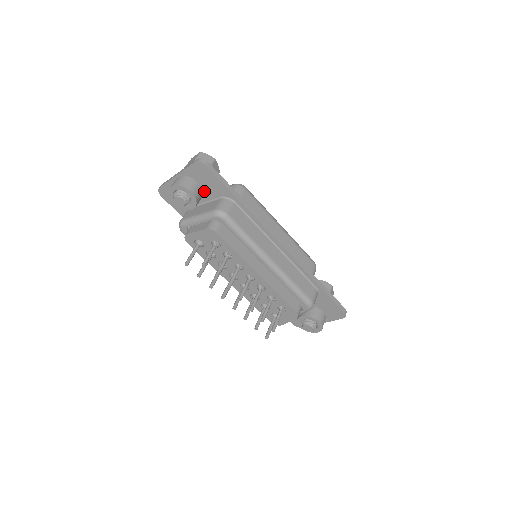
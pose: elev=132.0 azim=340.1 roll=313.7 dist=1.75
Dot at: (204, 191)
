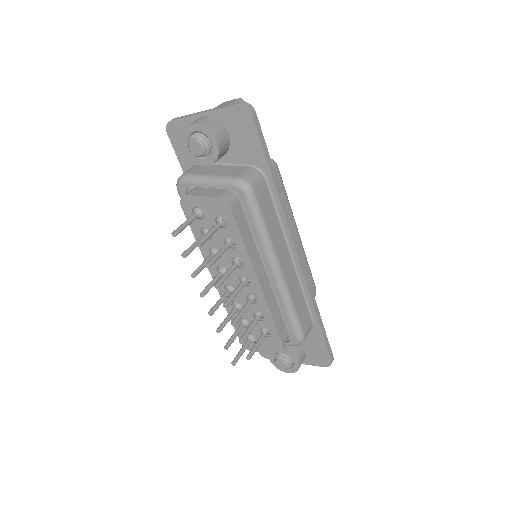
Dot at: (231, 148)
